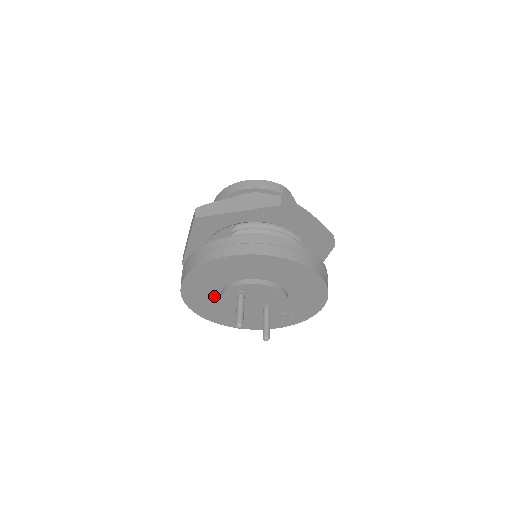
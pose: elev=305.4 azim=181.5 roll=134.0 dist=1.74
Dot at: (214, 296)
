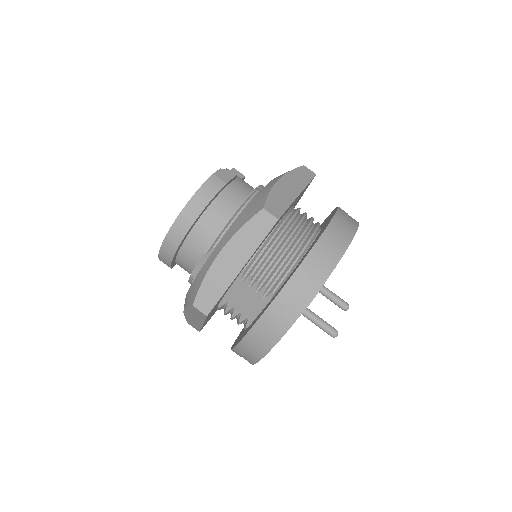
Dot at: occluded
